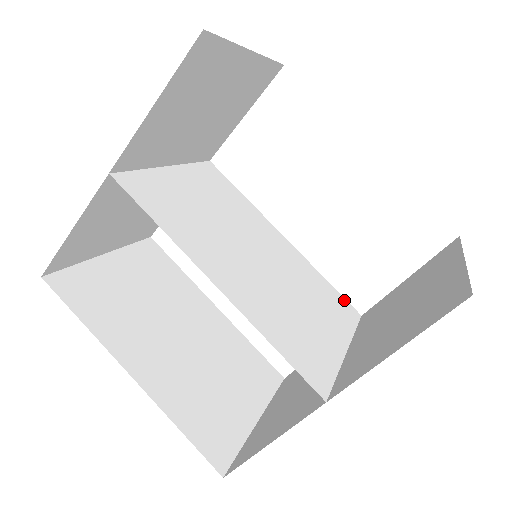
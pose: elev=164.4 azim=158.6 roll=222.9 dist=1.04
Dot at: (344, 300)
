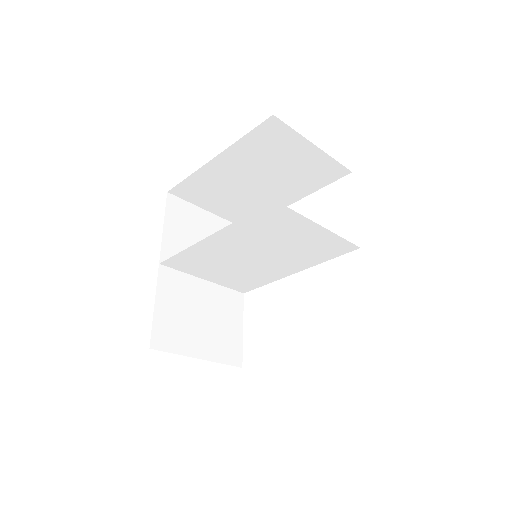
Dot at: (343, 253)
